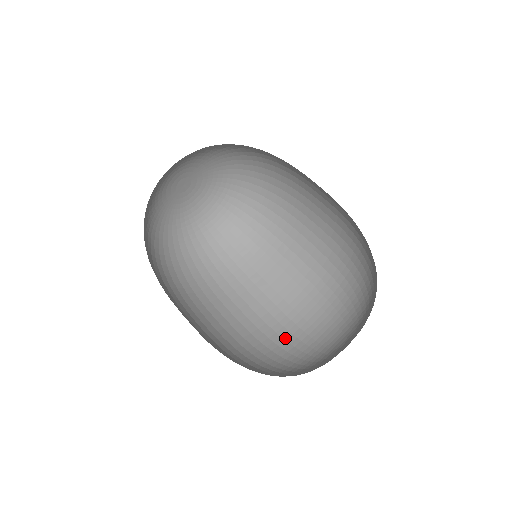
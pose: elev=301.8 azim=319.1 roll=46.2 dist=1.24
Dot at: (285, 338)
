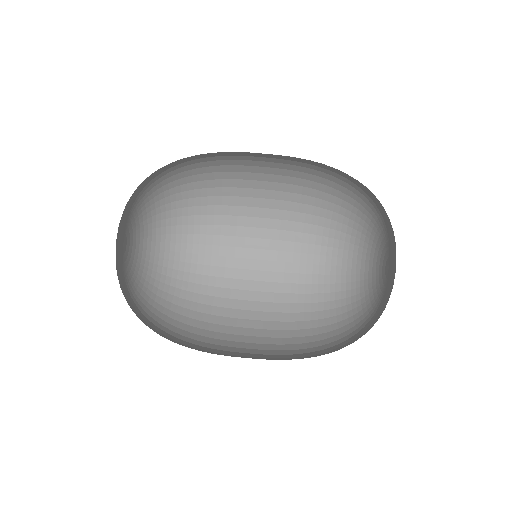
Dot at: (314, 233)
